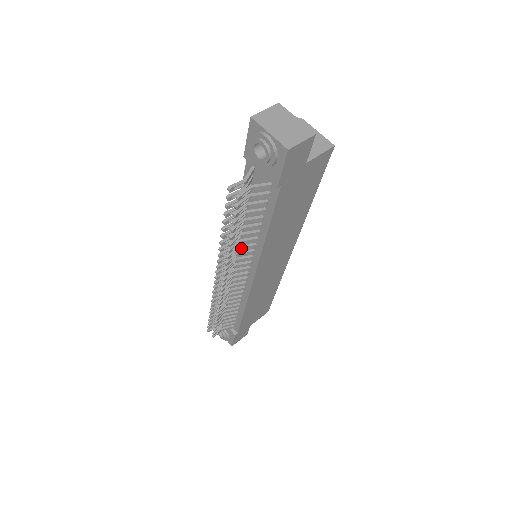
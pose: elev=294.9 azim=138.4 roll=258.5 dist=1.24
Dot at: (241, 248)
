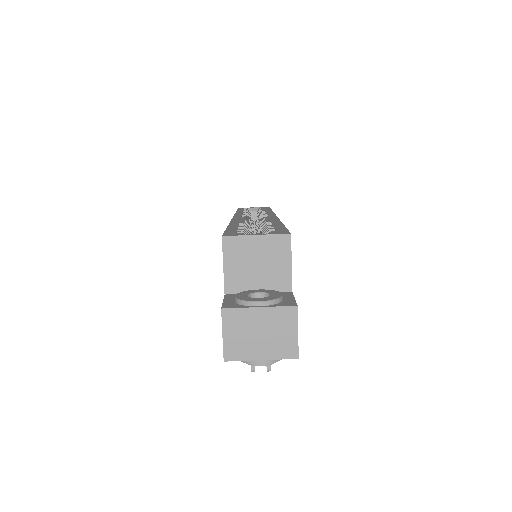
Dot at: occluded
